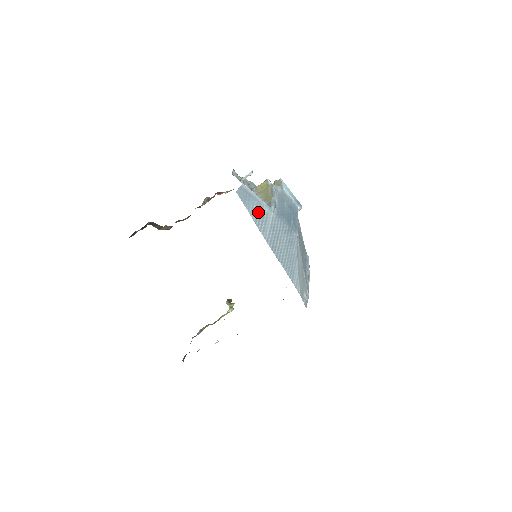
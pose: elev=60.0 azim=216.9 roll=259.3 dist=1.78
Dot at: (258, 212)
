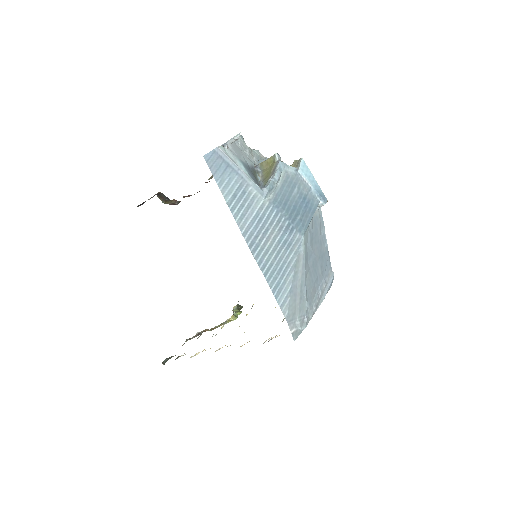
Dot at: (237, 191)
